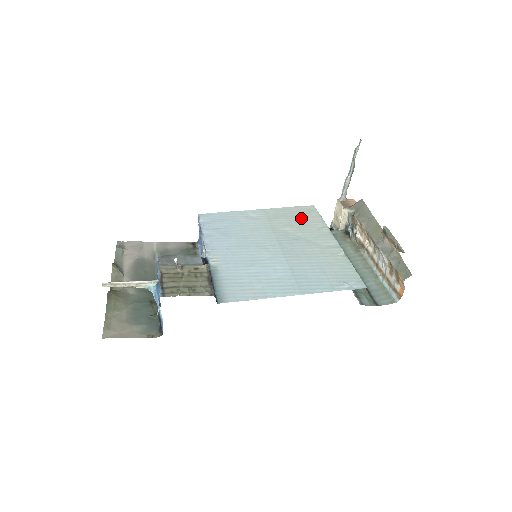
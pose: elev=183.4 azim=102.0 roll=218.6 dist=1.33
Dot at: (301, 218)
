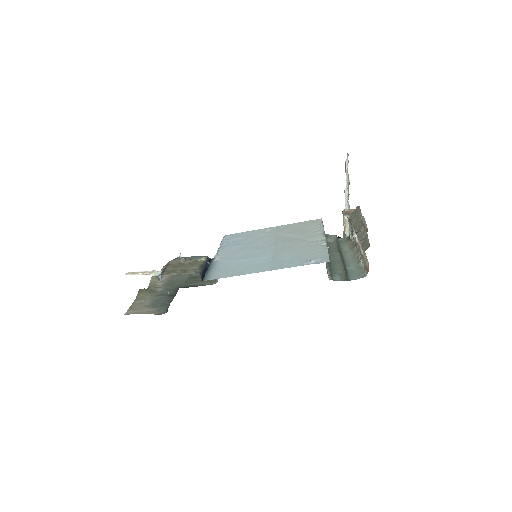
Dot at: (304, 227)
